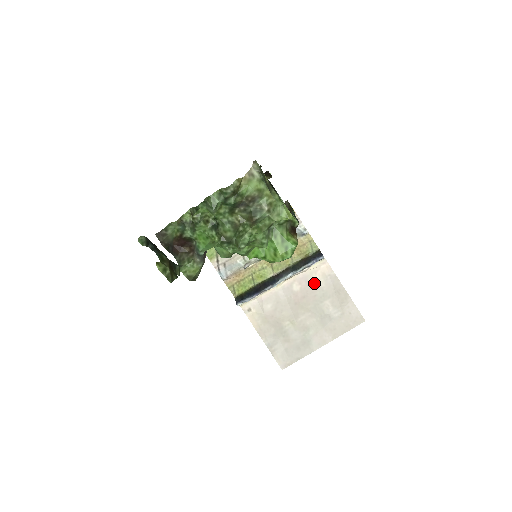
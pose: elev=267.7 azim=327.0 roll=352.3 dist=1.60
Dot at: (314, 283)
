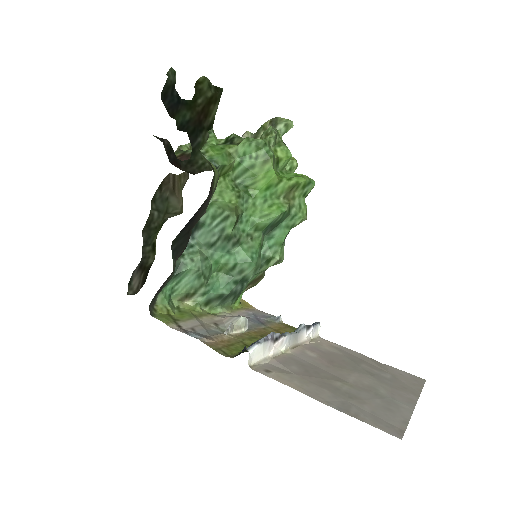
Dot at: (329, 352)
